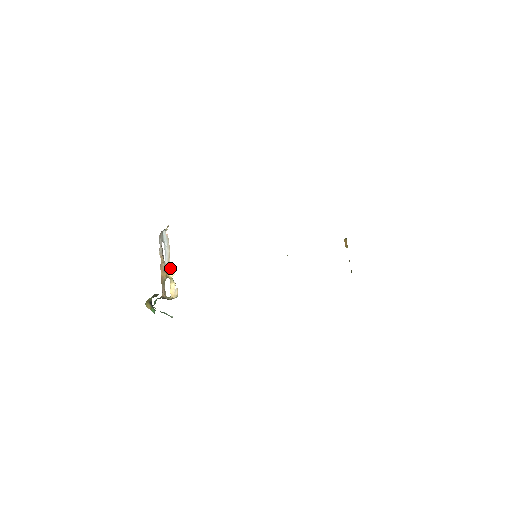
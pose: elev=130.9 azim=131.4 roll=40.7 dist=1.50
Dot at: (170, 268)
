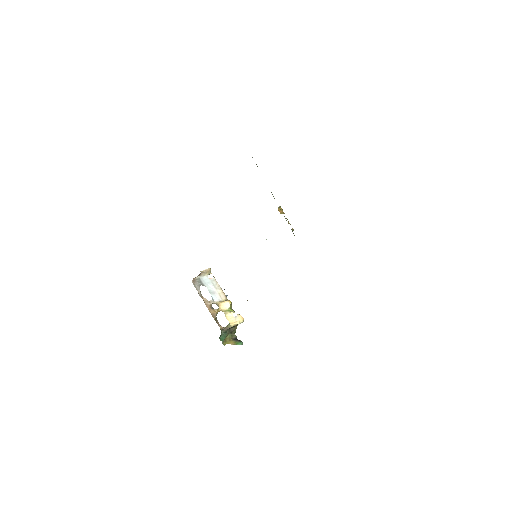
Dot at: (221, 303)
